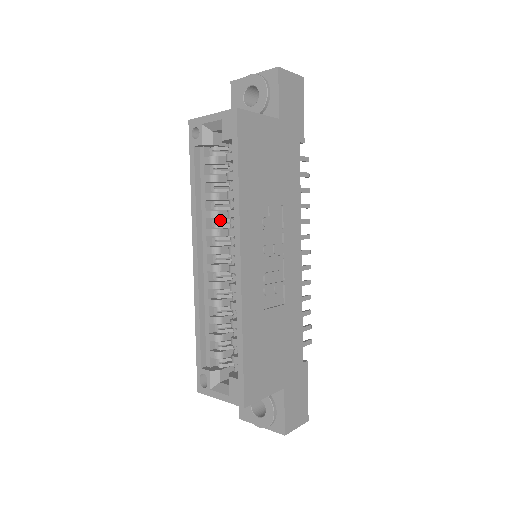
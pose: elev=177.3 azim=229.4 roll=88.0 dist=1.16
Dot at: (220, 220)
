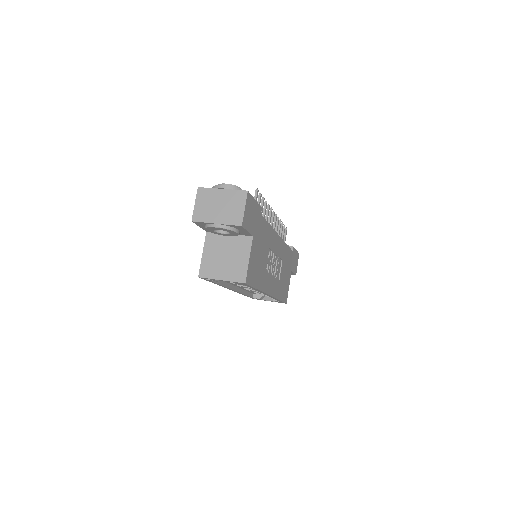
Dot at: occluded
